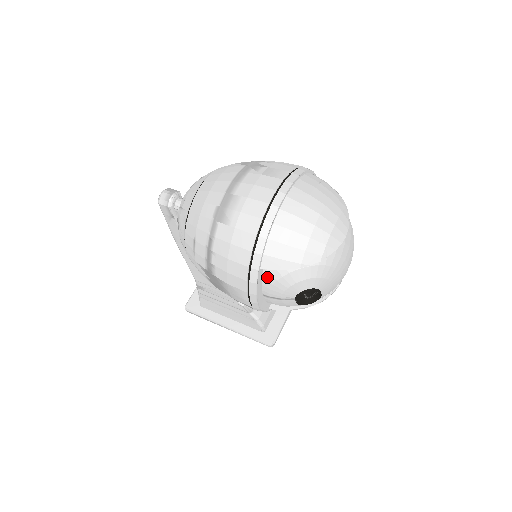
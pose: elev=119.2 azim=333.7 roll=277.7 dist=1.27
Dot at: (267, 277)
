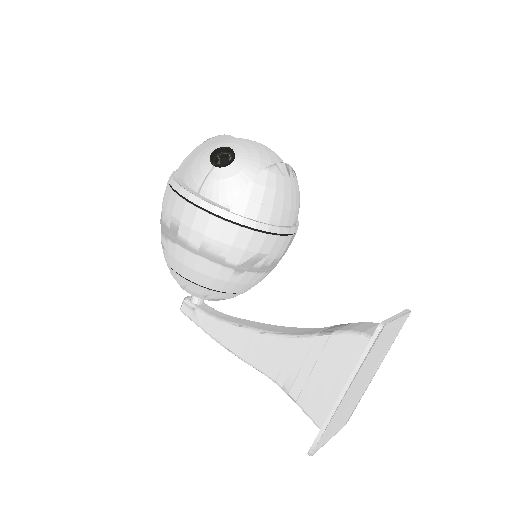
Dot at: (187, 179)
